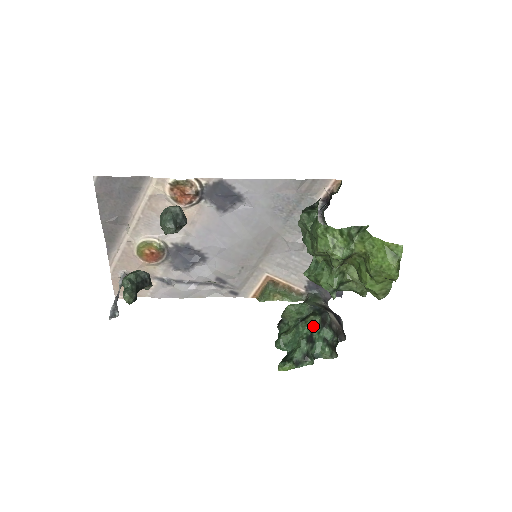
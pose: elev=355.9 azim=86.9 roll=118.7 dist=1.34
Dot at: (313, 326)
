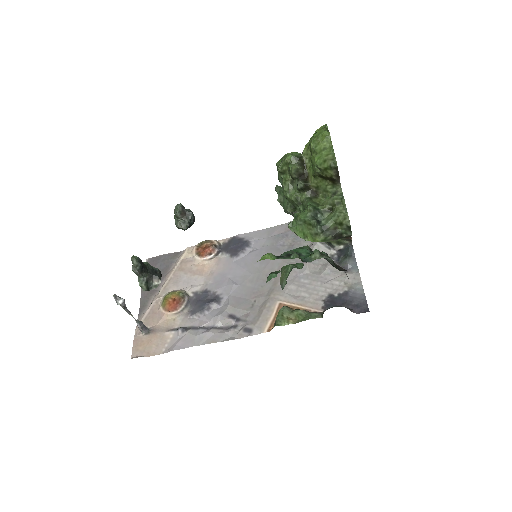
Dot at: (301, 249)
